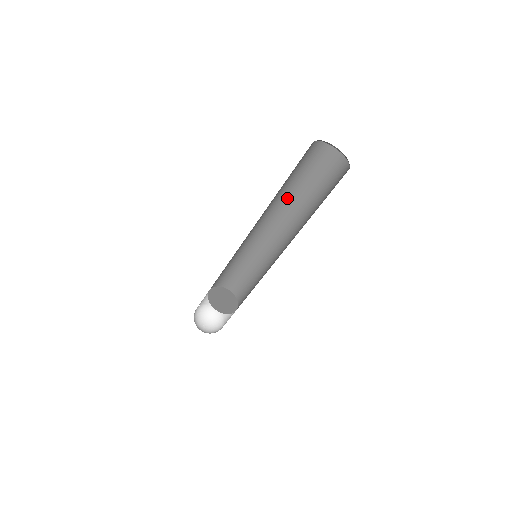
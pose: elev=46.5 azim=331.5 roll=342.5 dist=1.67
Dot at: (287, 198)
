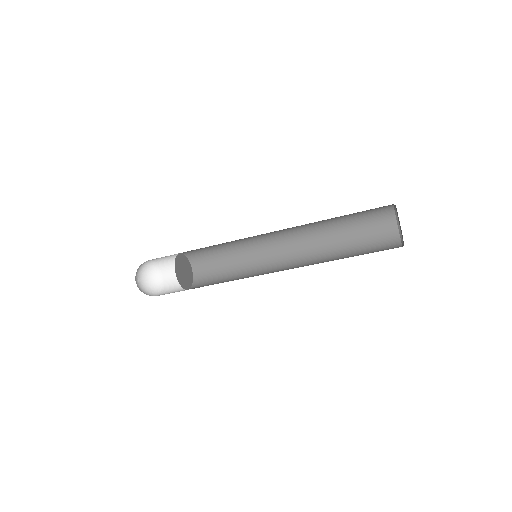
Dot at: (320, 223)
